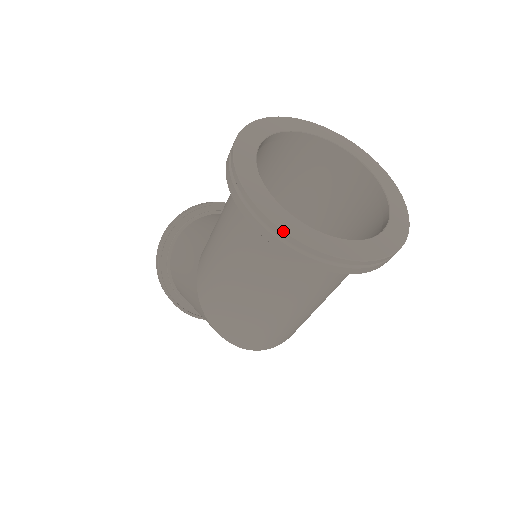
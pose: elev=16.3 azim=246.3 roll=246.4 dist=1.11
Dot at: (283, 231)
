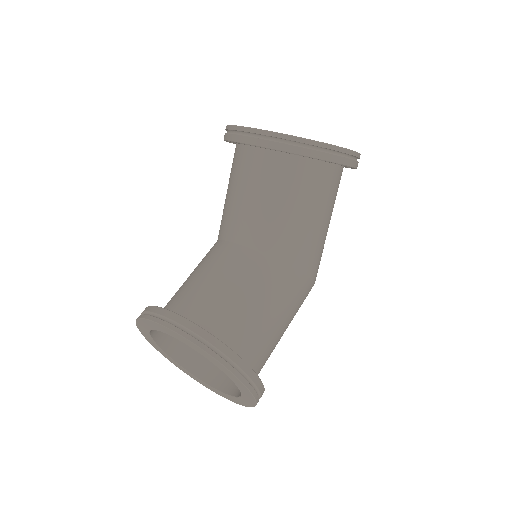
Dot at: (181, 369)
